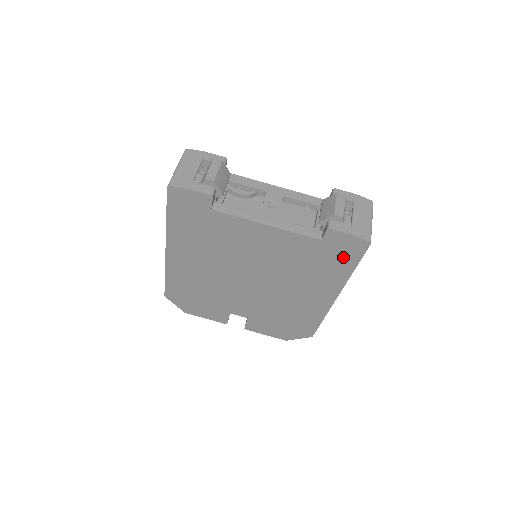
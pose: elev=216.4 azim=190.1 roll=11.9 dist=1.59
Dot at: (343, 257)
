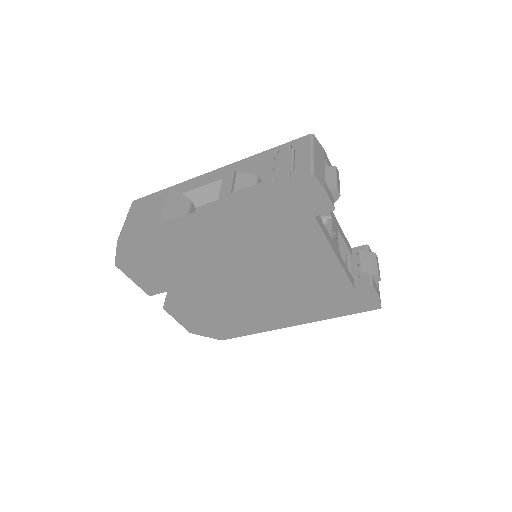
Dot at: (348, 306)
